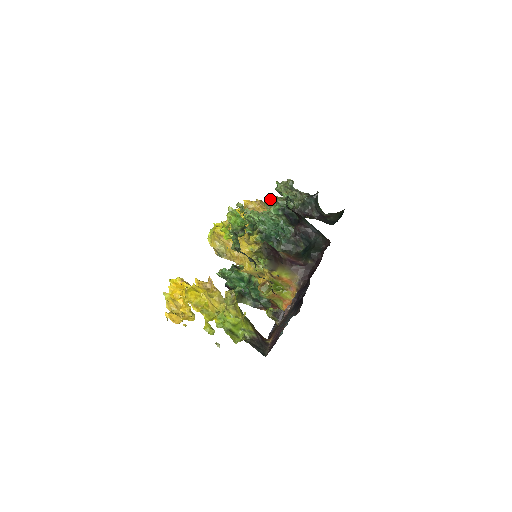
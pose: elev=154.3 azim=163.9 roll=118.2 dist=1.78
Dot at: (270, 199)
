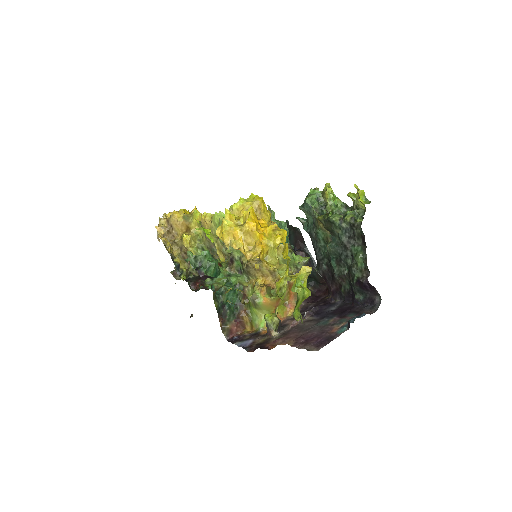
Dot at: occluded
